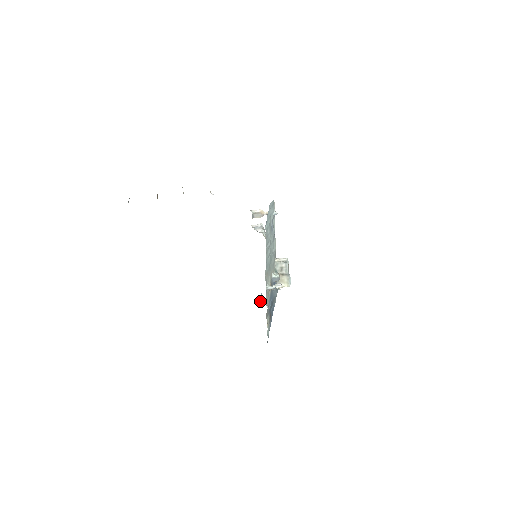
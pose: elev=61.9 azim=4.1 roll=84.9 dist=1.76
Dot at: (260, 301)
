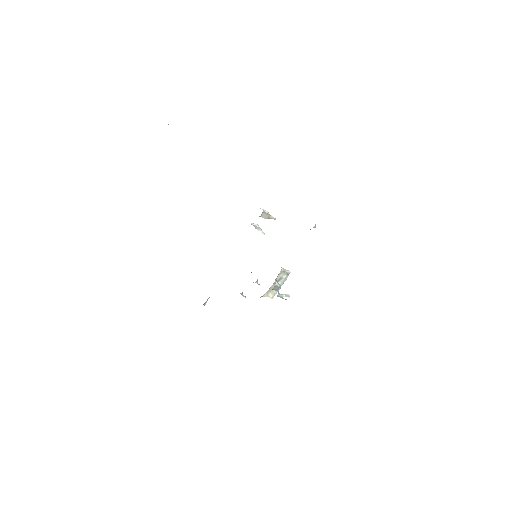
Dot at: (207, 300)
